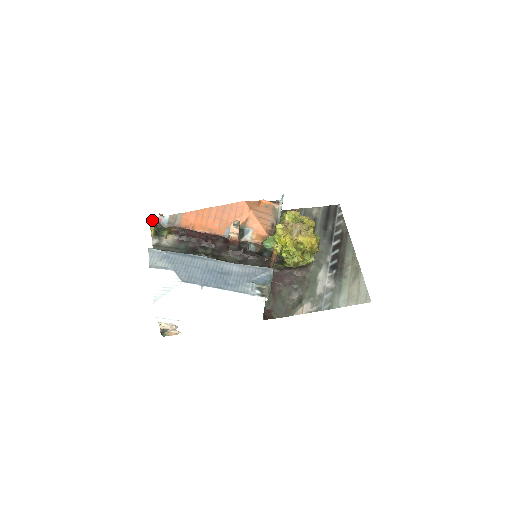
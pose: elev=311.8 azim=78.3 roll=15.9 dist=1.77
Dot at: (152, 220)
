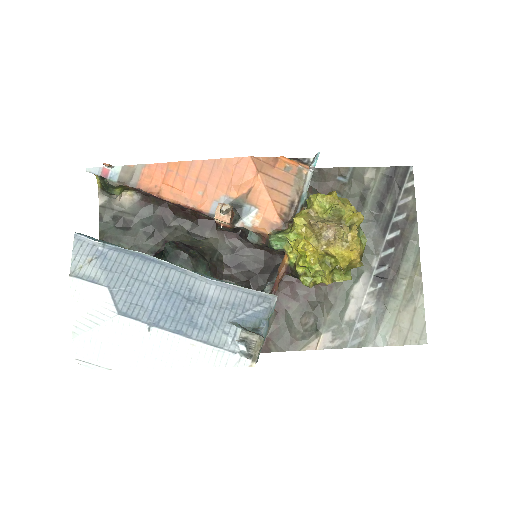
Dot at: (93, 171)
